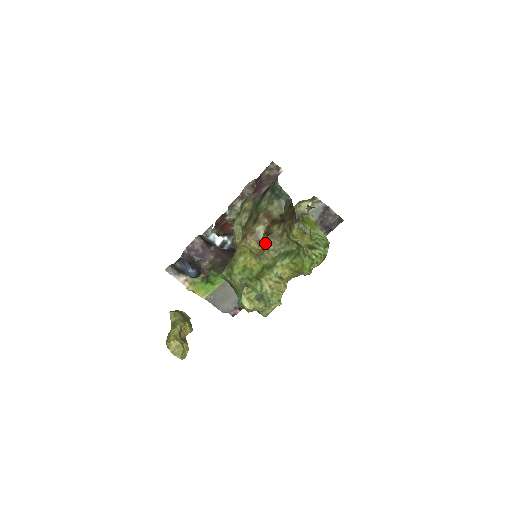
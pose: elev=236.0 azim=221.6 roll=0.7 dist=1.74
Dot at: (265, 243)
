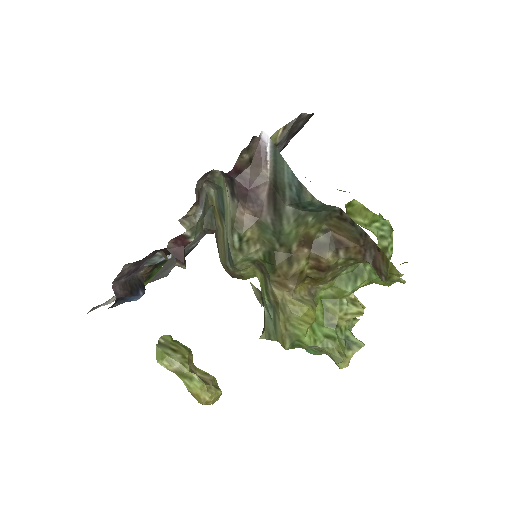
Dot at: (319, 280)
